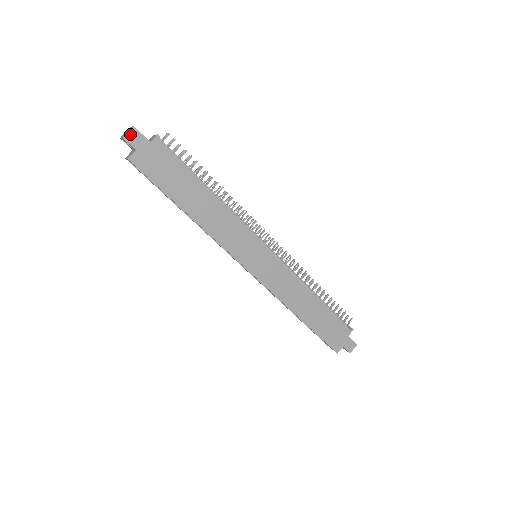
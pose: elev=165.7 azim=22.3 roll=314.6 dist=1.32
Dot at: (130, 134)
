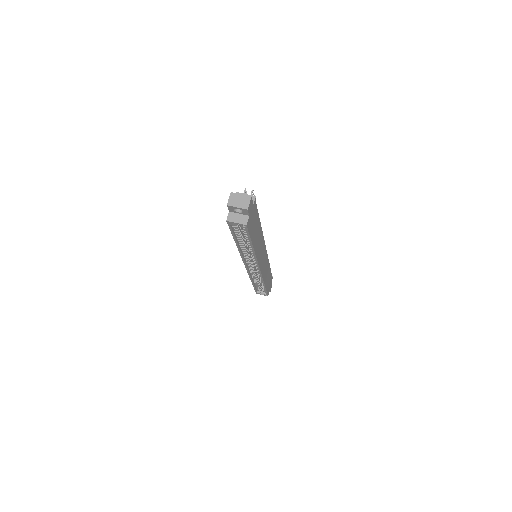
Dot at: (250, 204)
